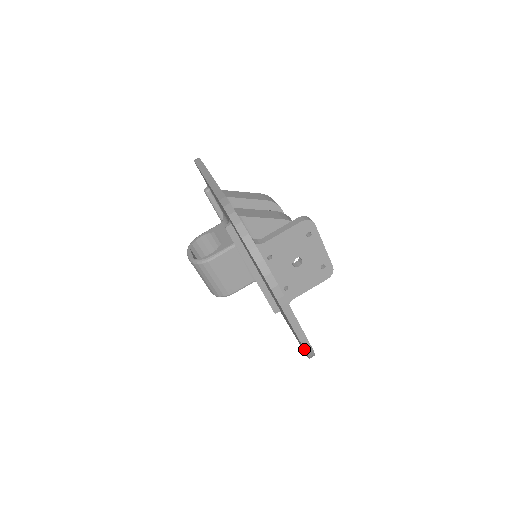
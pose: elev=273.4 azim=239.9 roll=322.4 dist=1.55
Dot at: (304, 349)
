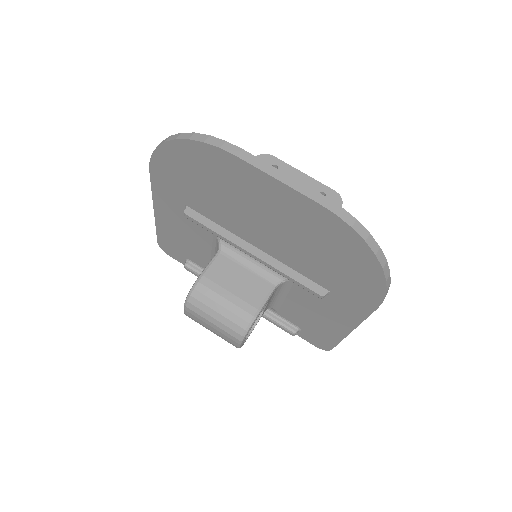
Dot at: (336, 216)
